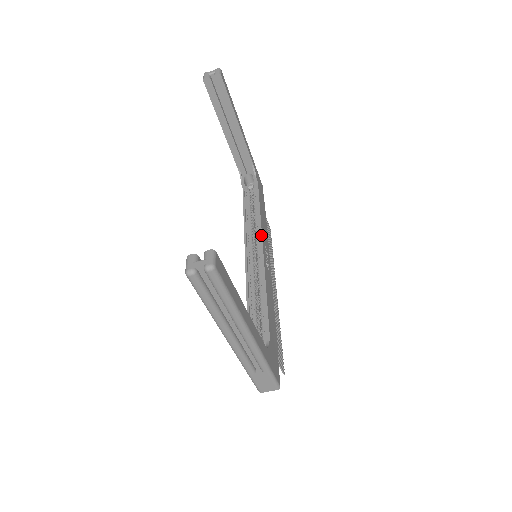
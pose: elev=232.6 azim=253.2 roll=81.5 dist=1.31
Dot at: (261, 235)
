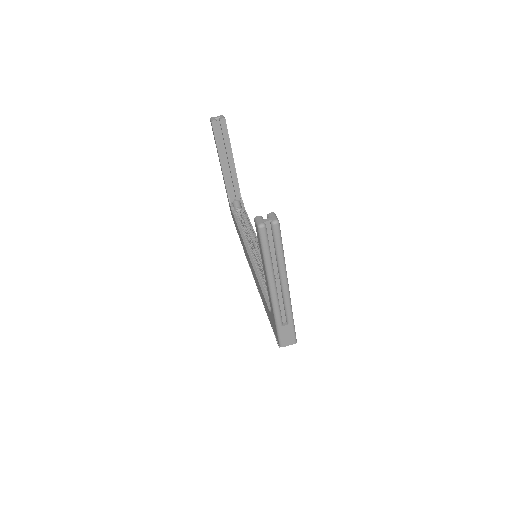
Dot at: occluded
